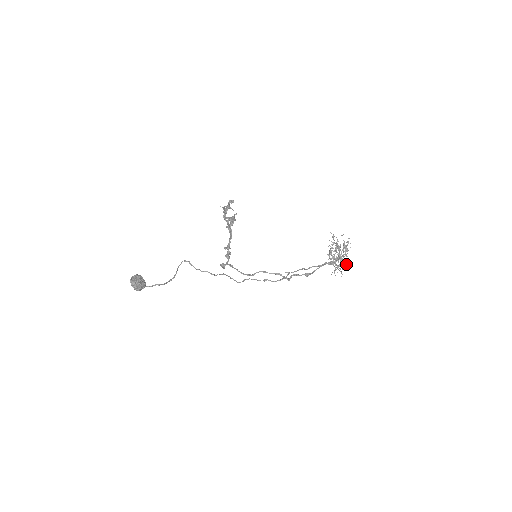
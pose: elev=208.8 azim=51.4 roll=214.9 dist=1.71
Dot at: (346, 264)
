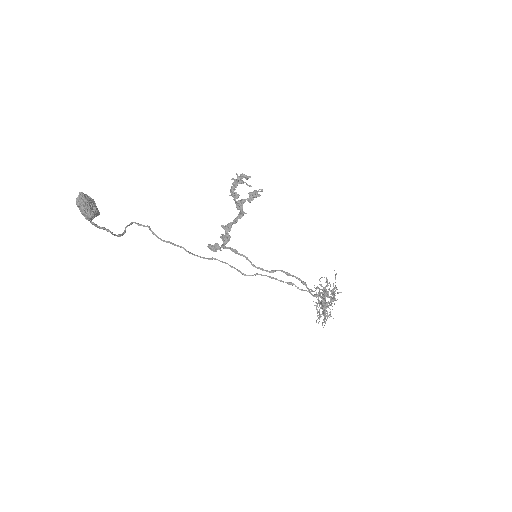
Dot at: (329, 315)
